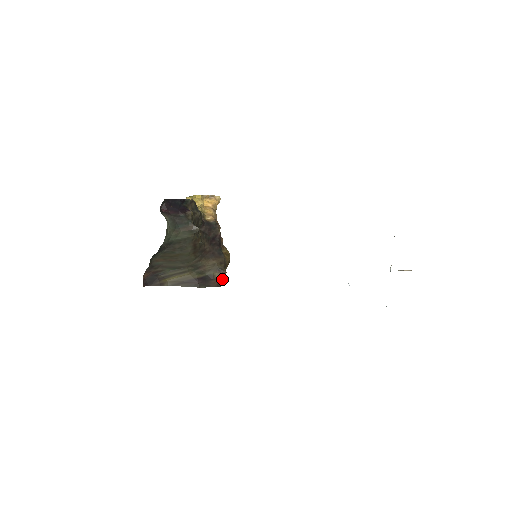
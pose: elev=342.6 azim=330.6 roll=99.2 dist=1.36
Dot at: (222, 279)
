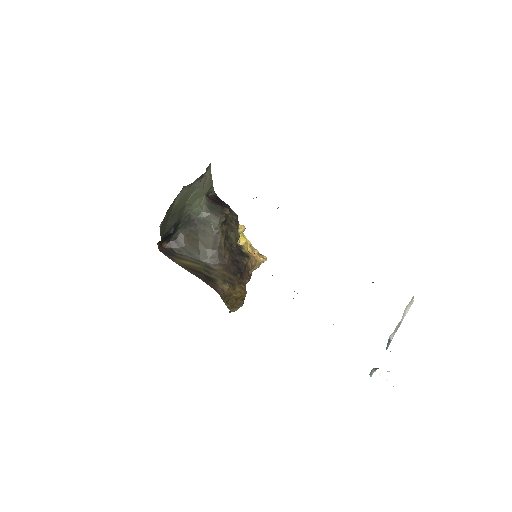
Dot at: (222, 290)
